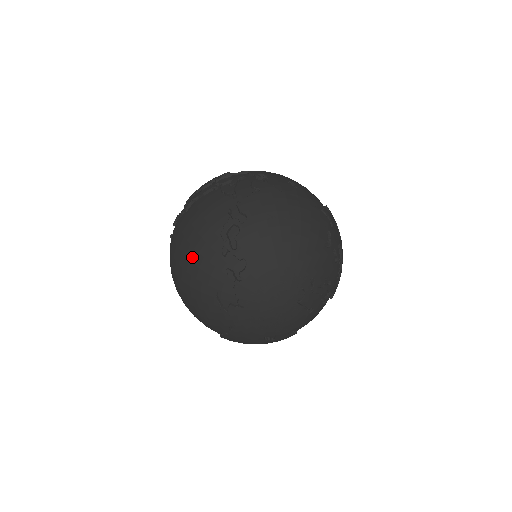
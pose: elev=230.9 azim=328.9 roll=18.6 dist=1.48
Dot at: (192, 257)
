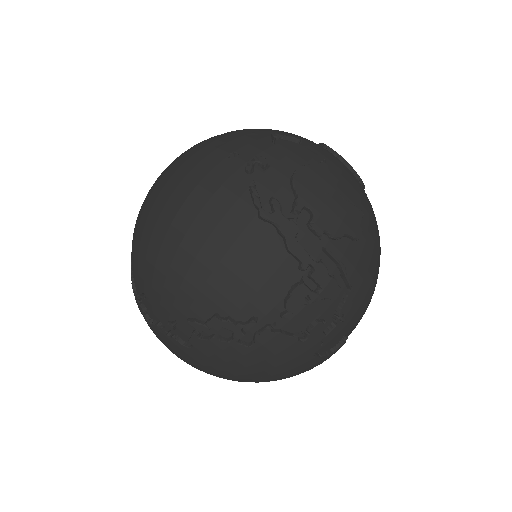
Dot at: (178, 263)
